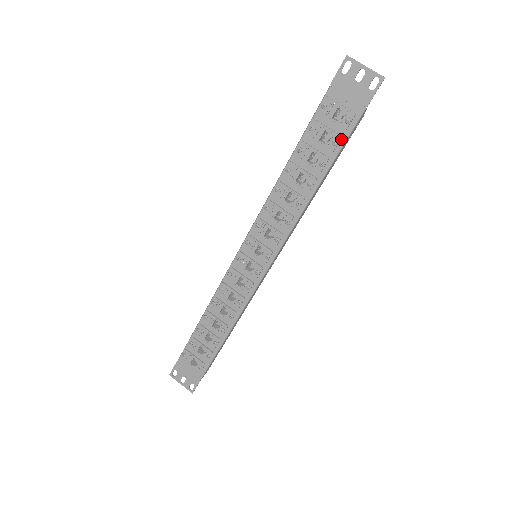
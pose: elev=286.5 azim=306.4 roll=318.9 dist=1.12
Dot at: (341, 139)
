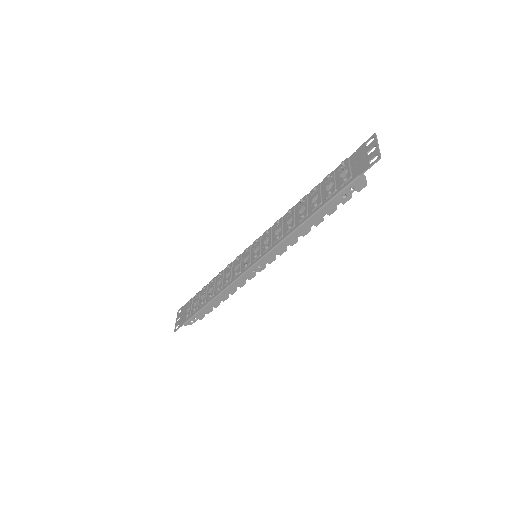
Dot at: (335, 192)
